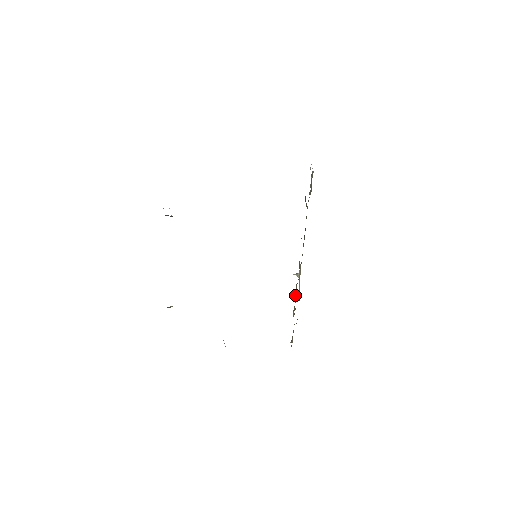
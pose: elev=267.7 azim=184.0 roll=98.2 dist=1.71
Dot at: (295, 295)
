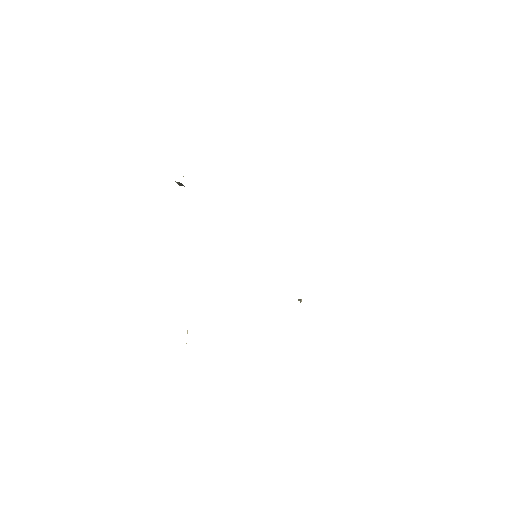
Dot at: occluded
